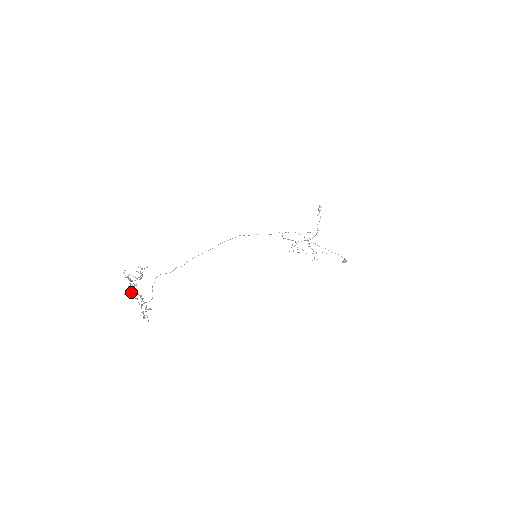
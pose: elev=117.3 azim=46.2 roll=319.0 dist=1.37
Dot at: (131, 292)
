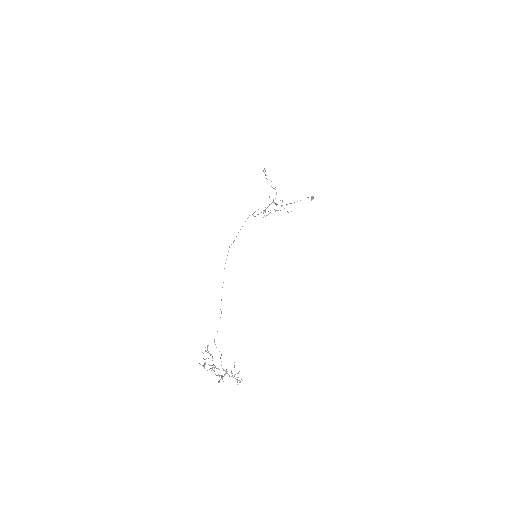
Dot at: (218, 375)
